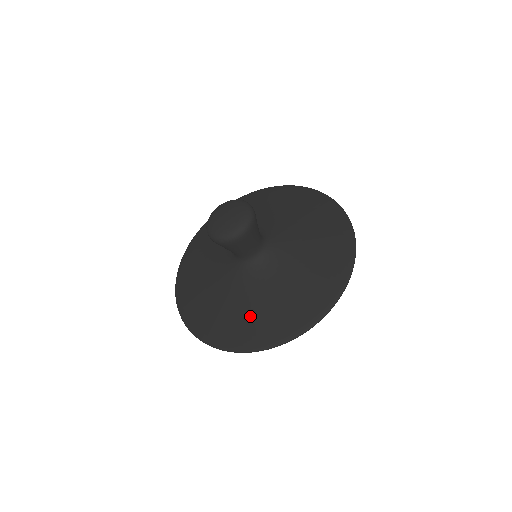
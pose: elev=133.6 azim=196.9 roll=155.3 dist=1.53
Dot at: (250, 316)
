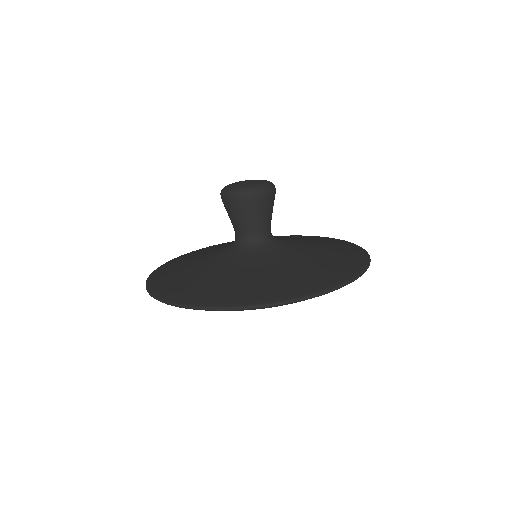
Dot at: (300, 272)
